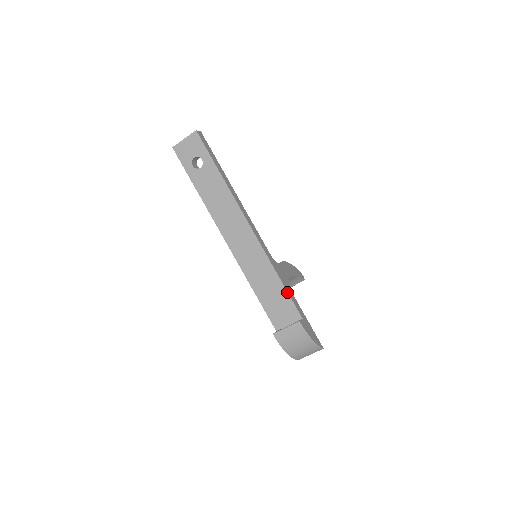
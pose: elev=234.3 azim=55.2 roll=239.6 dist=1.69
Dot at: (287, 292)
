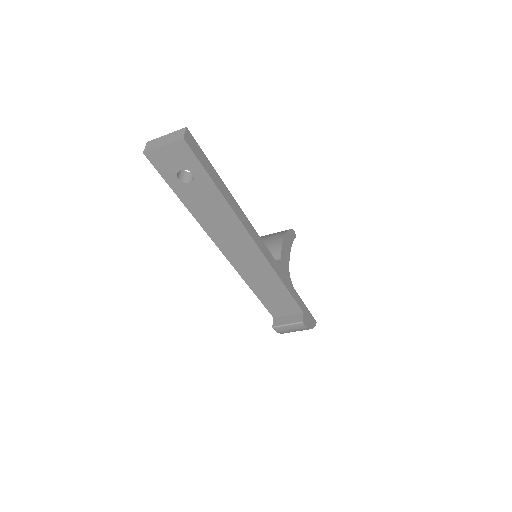
Dot at: (291, 296)
